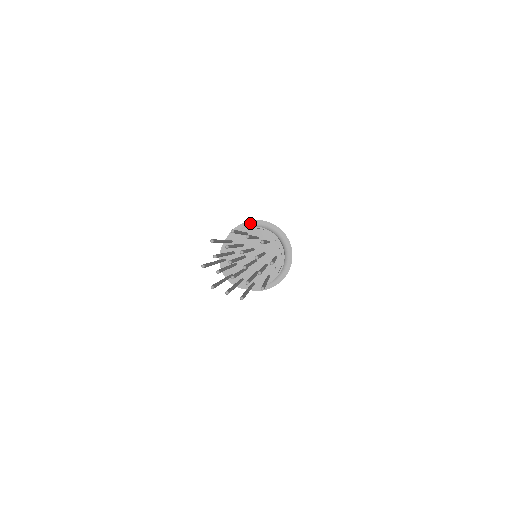
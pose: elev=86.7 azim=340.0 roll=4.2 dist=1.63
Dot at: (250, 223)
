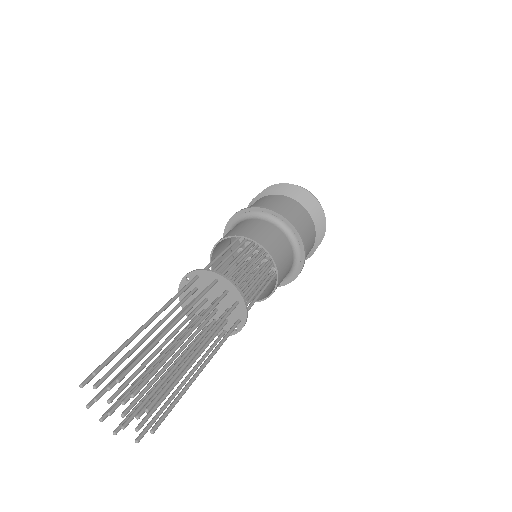
Dot at: (269, 212)
